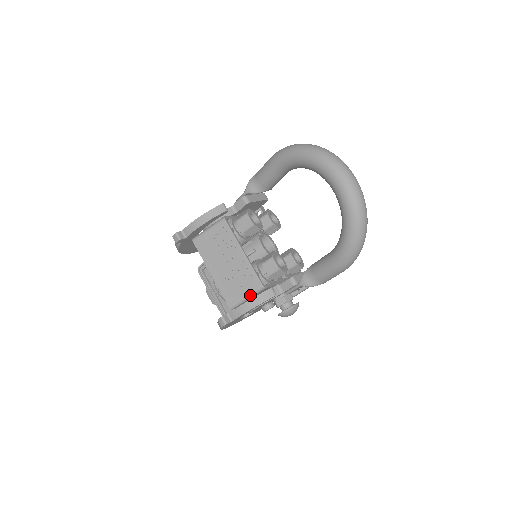
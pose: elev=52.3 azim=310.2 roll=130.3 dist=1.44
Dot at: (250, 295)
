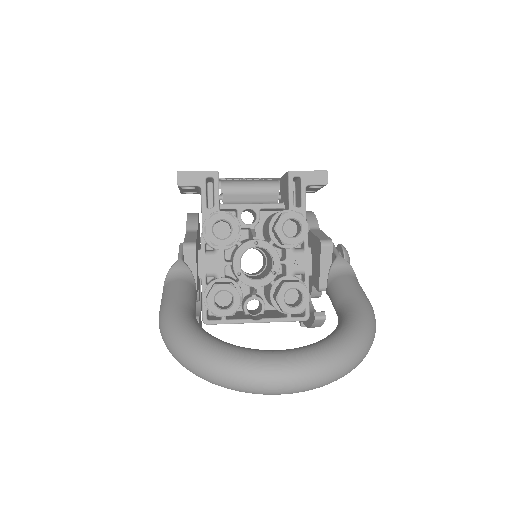
Dot at: occluded
